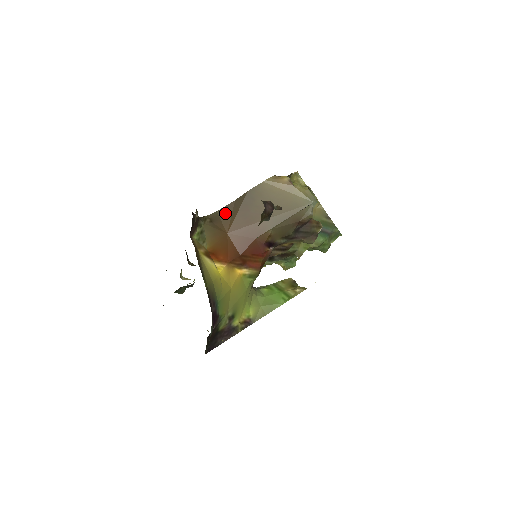
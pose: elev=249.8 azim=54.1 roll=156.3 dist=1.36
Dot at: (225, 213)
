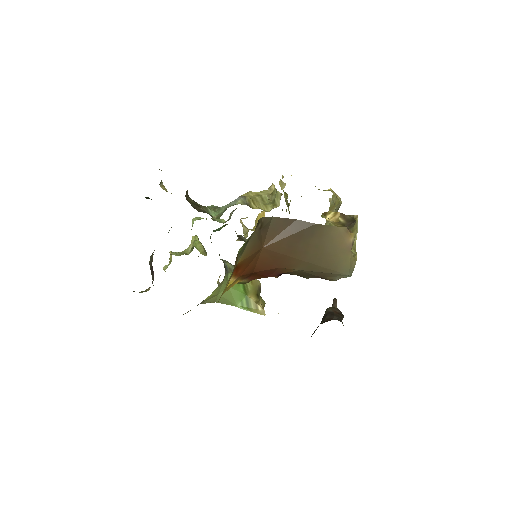
Dot at: (278, 225)
